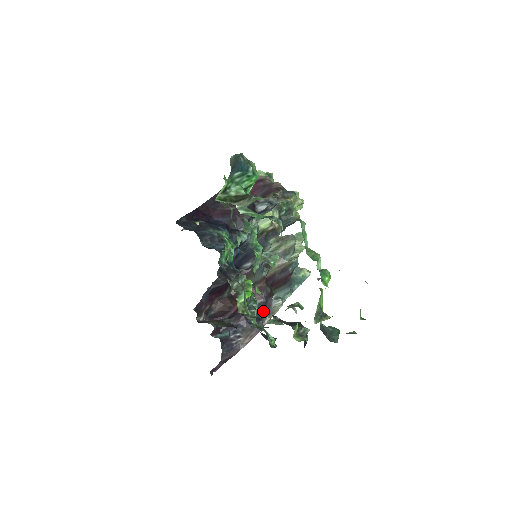
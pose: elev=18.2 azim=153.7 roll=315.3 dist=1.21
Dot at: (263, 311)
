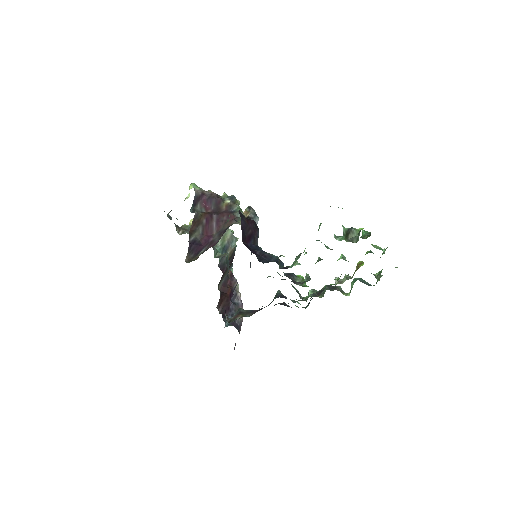
Dot at: occluded
